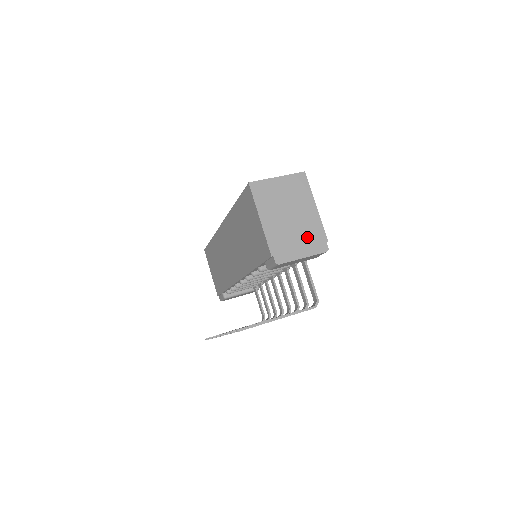
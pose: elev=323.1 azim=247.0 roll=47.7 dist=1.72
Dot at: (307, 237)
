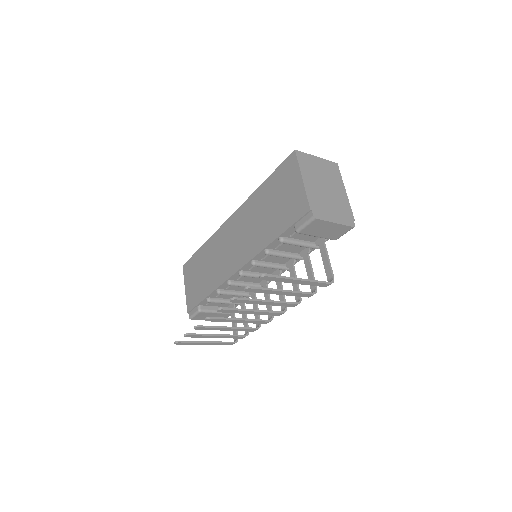
Dot at: (339, 209)
